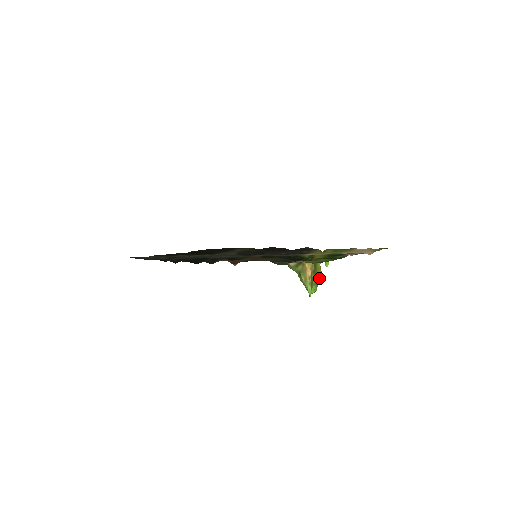
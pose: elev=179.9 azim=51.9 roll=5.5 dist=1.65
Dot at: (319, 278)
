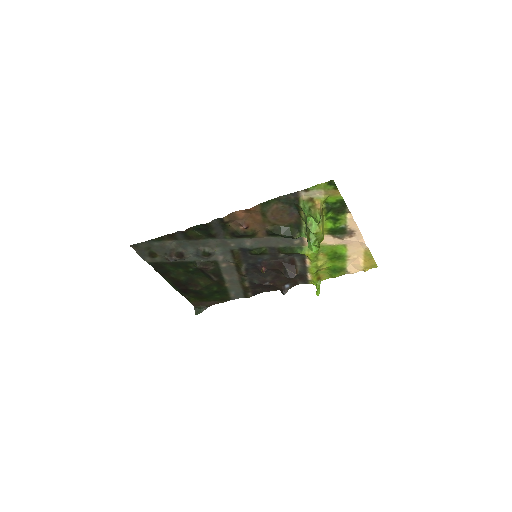
Dot at: (323, 233)
